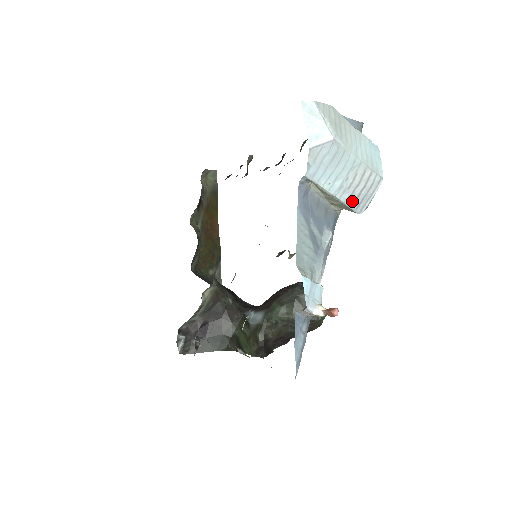
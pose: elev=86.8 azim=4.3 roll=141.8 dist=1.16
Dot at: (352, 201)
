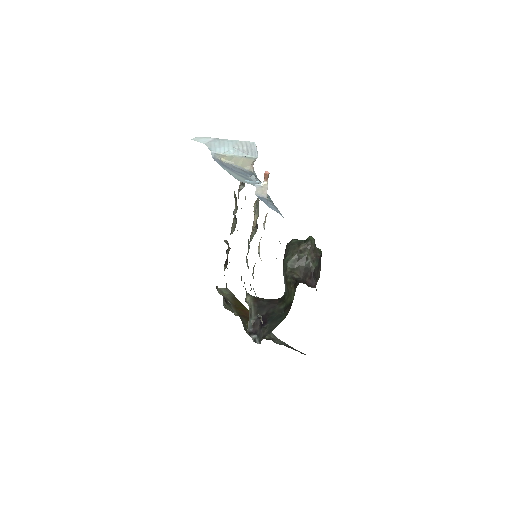
Dot at: (246, 154)
